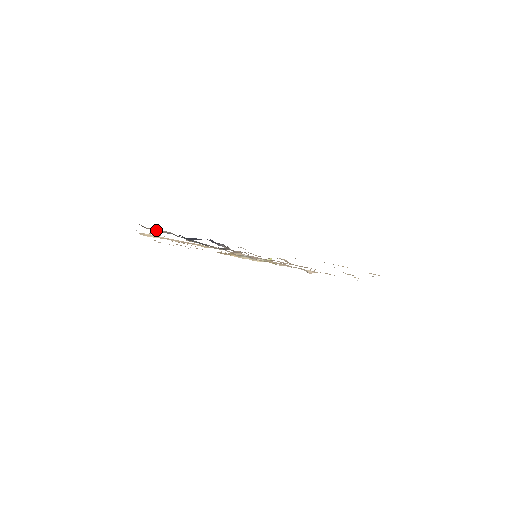
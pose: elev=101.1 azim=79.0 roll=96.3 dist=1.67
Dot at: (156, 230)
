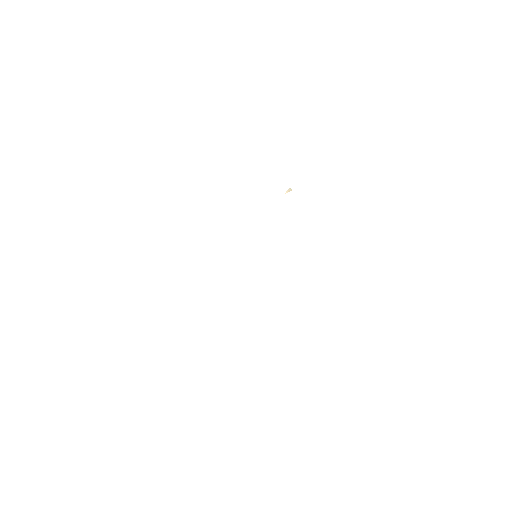
Dot at: occluded
